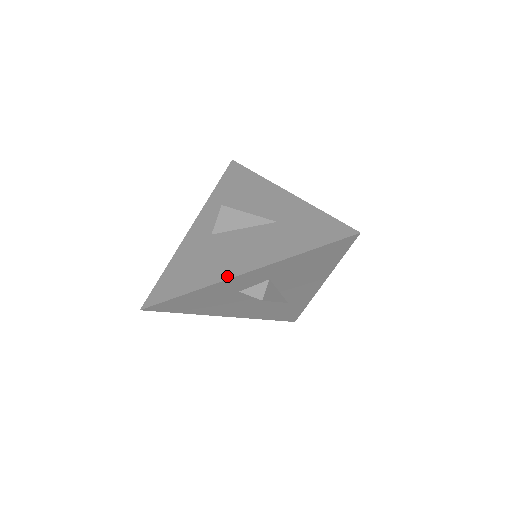
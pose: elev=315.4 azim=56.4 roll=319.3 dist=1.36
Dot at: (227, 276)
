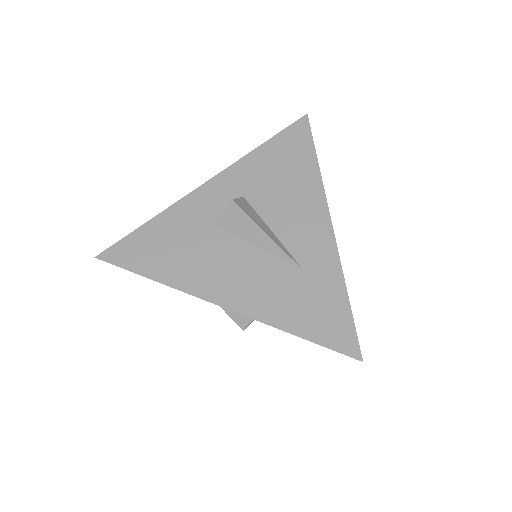
Dot at: (192, 196)
